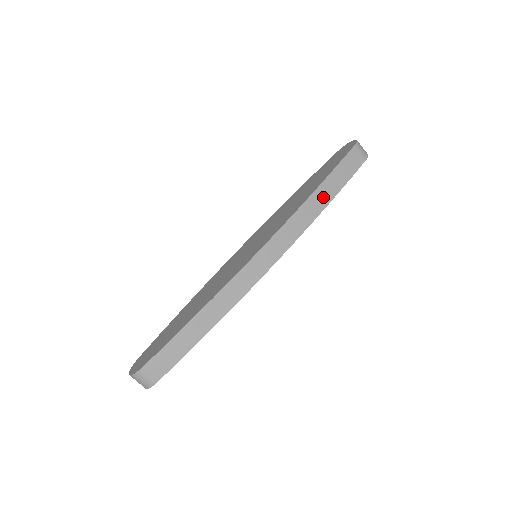
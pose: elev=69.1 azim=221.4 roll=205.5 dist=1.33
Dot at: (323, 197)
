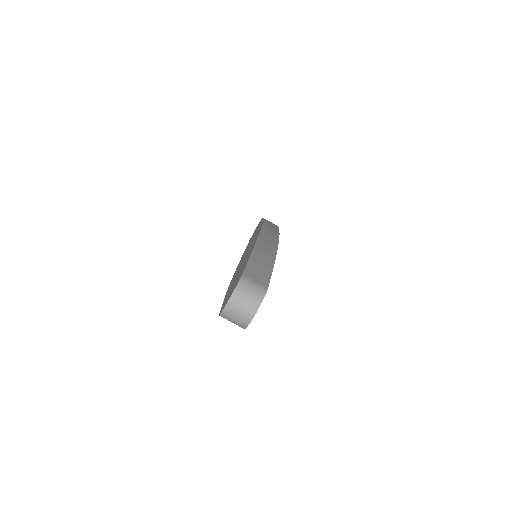
Dot at: occluded
